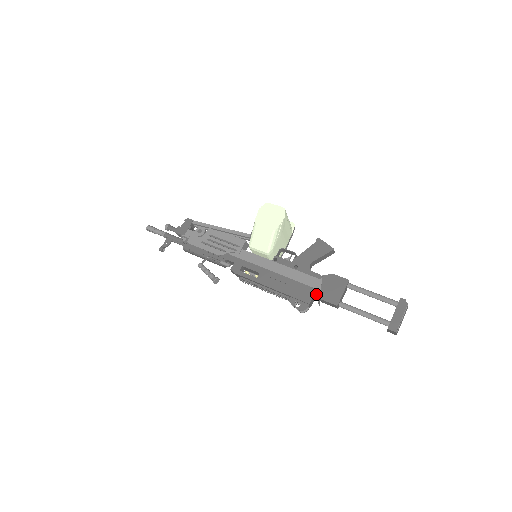
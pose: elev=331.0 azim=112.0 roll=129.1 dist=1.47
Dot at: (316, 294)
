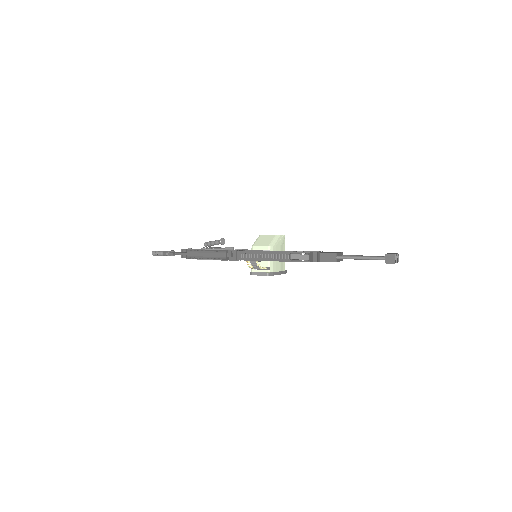
Dot at: (315, 251)
